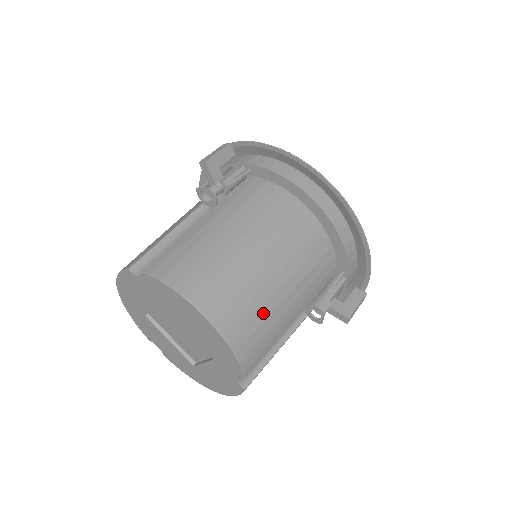
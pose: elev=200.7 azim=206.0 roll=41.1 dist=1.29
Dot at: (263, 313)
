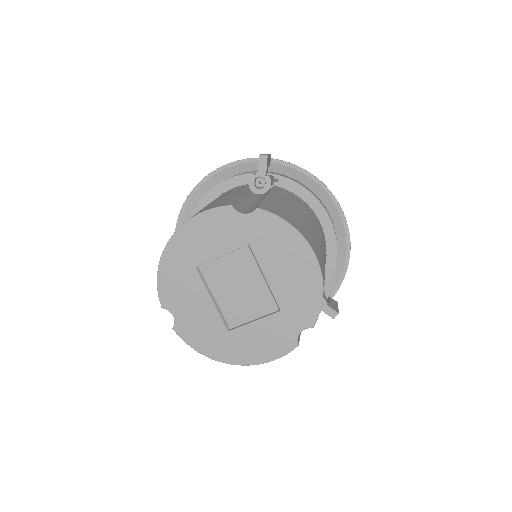
Dot at: (324, 276)
